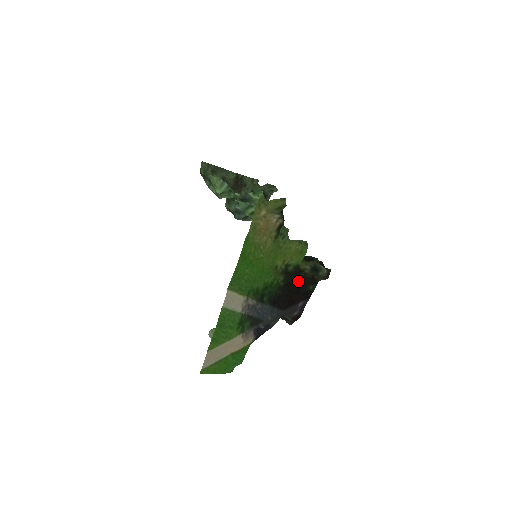
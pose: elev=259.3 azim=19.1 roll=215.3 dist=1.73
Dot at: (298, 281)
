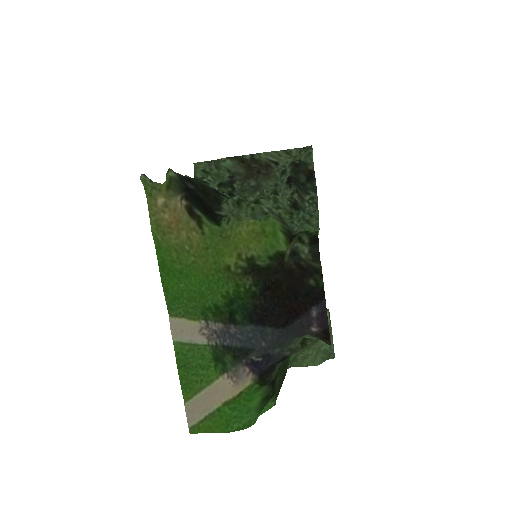
Dot at: (288, 277)
